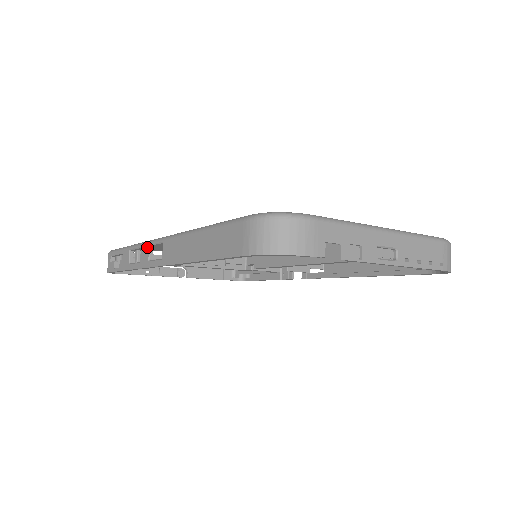
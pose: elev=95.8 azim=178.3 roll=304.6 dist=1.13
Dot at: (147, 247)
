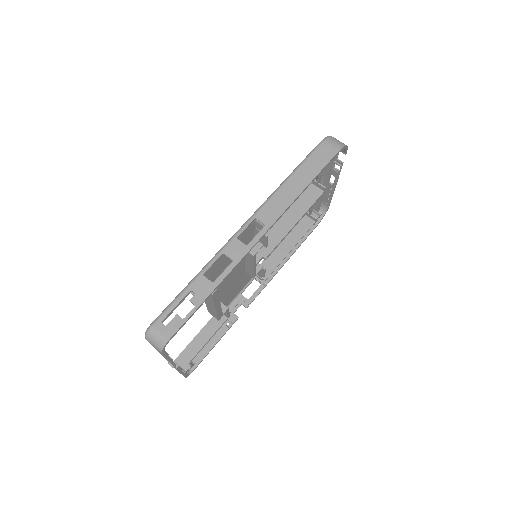
Dot at: (235, 241)
